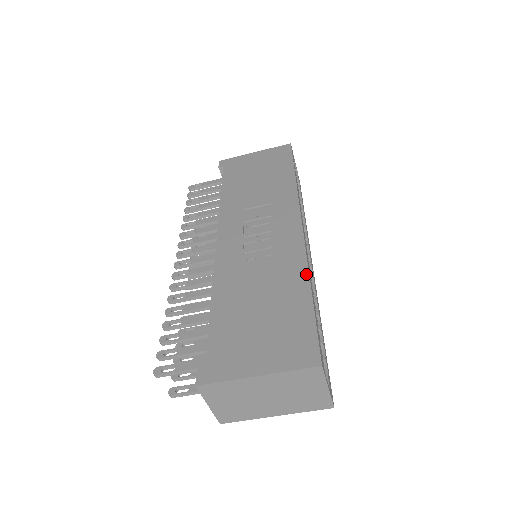
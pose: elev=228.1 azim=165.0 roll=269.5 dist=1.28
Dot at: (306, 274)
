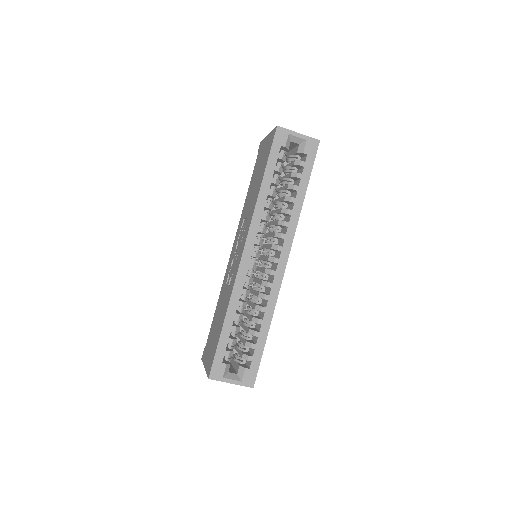
Dot at: (227, 306)
